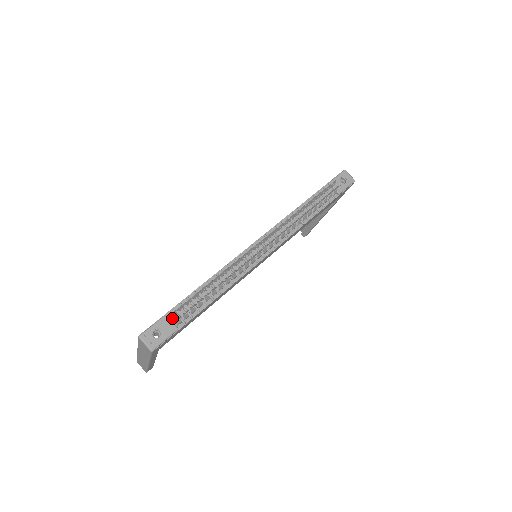
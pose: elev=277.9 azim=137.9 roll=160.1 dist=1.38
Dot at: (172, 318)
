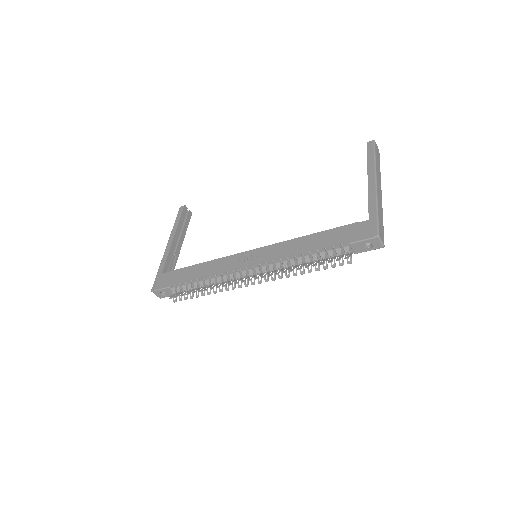
Dot at: (174, 288)
